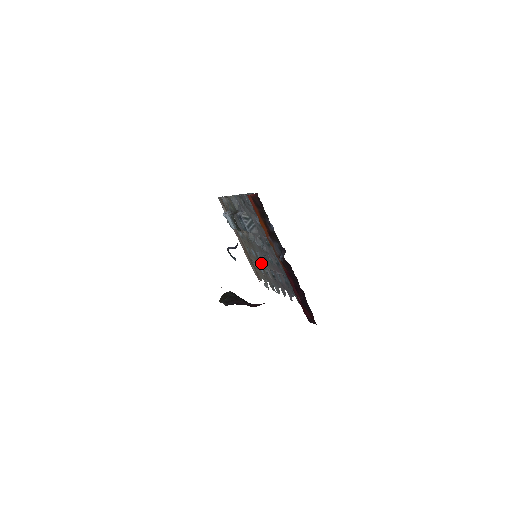
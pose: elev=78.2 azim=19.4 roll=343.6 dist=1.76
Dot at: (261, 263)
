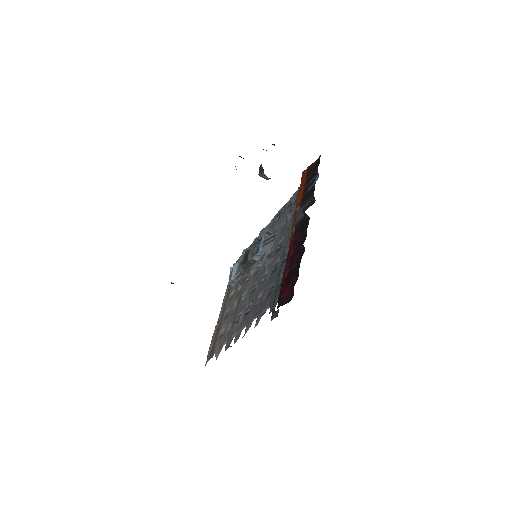
Dot at: (239, 309)
